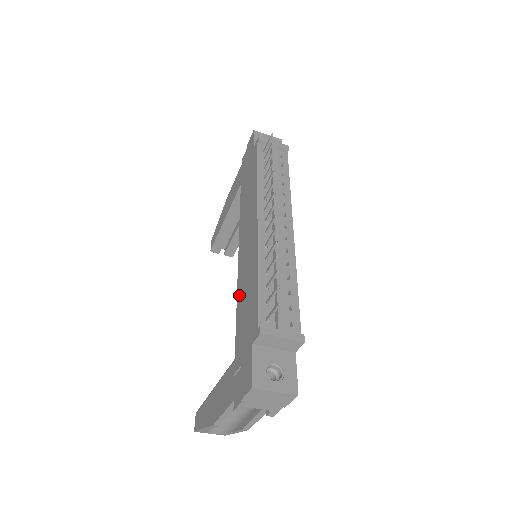
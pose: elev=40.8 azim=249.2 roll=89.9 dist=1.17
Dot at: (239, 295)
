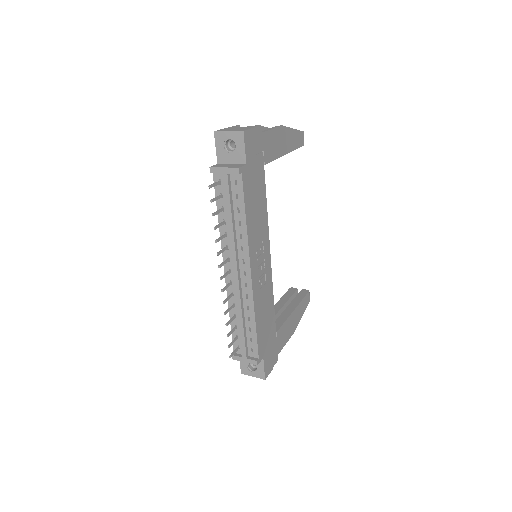
Dot at: occluded
